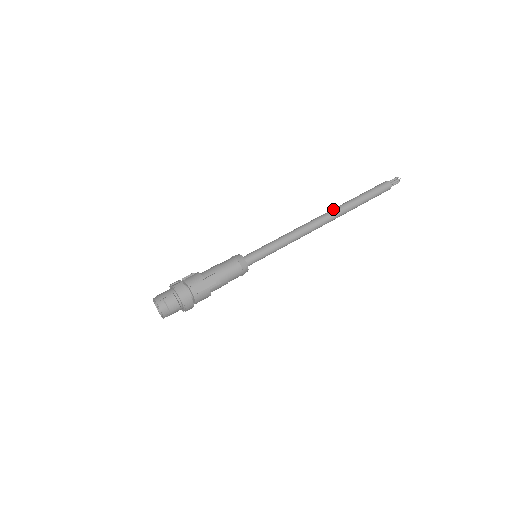
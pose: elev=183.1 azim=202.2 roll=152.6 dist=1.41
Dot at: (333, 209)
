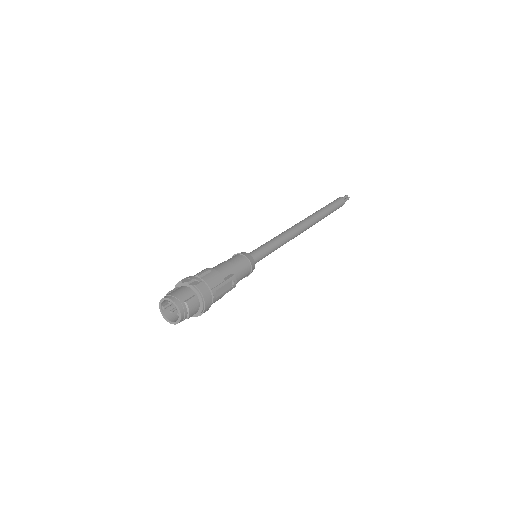
Dot at: (312, 217)
